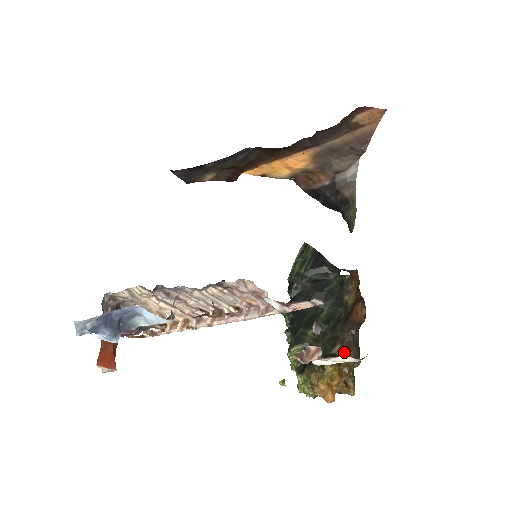
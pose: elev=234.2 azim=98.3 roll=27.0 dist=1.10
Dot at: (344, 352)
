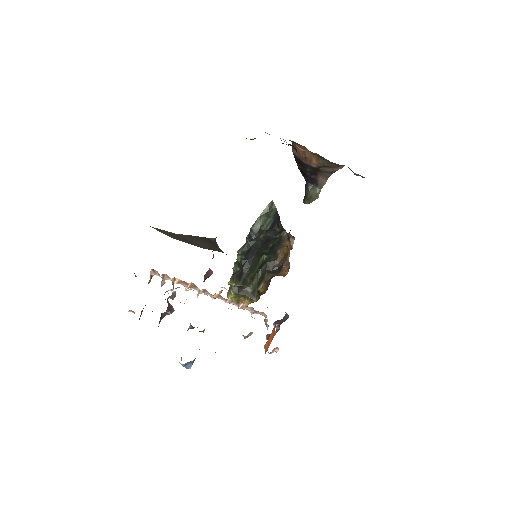
Dot at: (264, 289)
